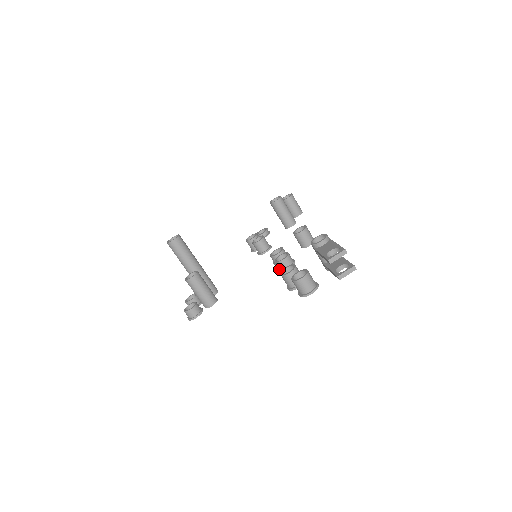
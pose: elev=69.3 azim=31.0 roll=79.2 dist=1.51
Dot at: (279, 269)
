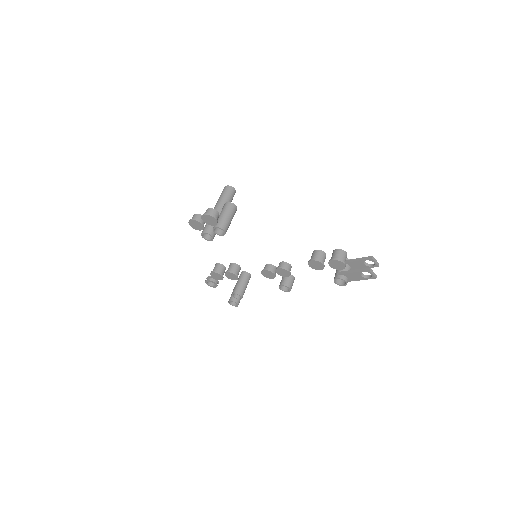
Dot at: (280, 267)
